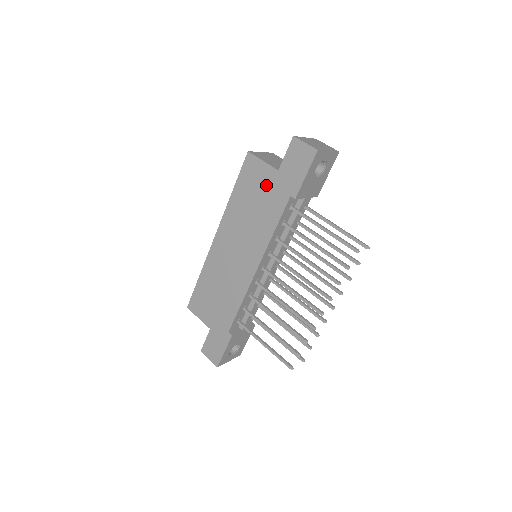
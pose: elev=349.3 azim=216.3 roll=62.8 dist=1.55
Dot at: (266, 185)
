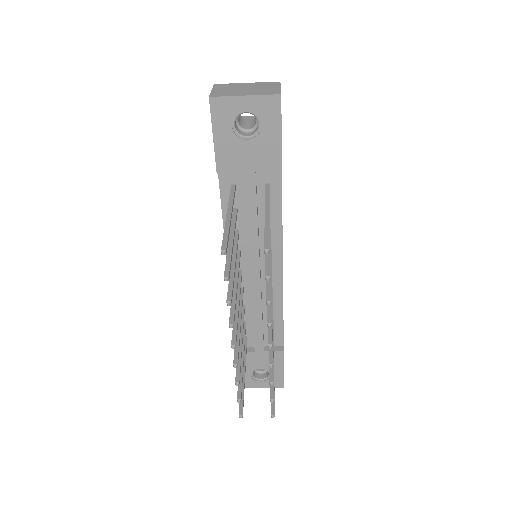
Dot at: occluded
